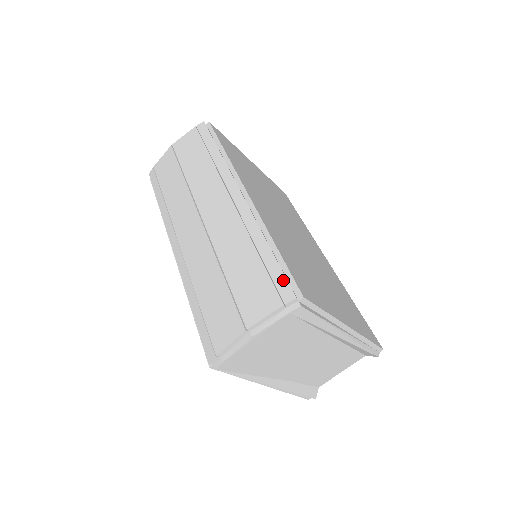
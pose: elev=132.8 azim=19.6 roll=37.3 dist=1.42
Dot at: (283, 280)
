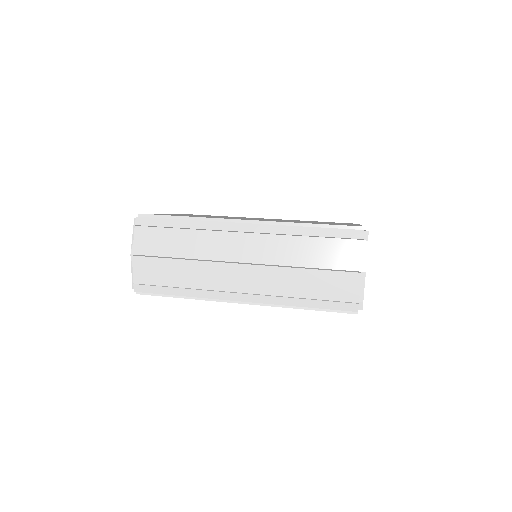
Dot at: (345, 231)
